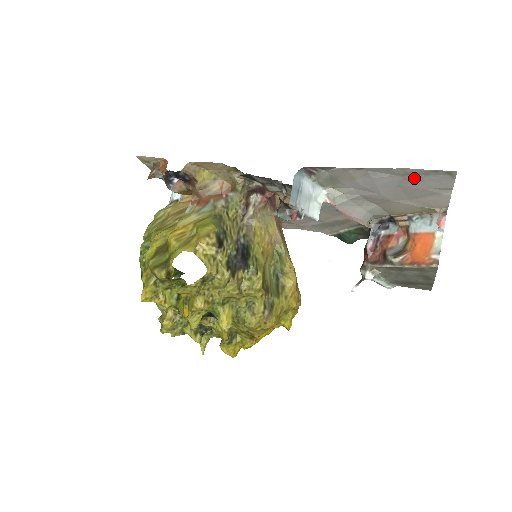
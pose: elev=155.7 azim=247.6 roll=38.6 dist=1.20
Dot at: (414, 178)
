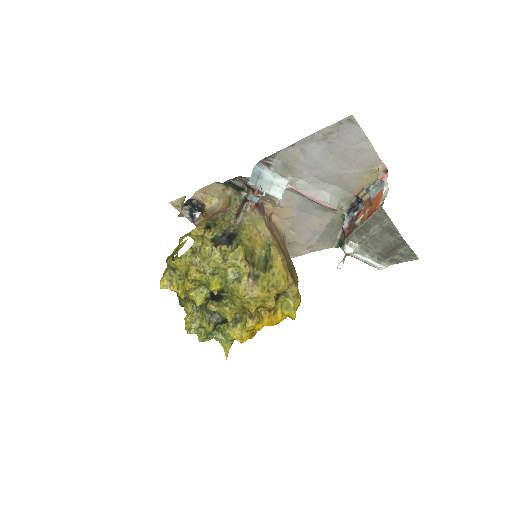
Dot at: (334, 138)
